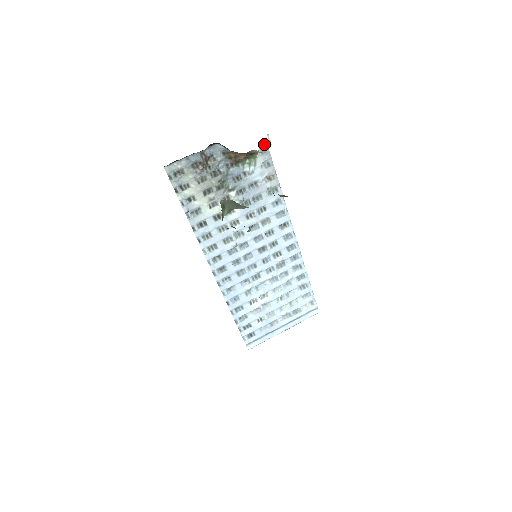
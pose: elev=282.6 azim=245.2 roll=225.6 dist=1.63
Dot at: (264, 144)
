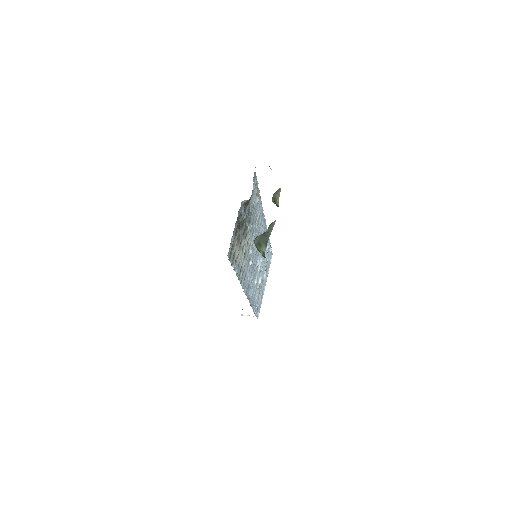
Dot at: (254, 172)
